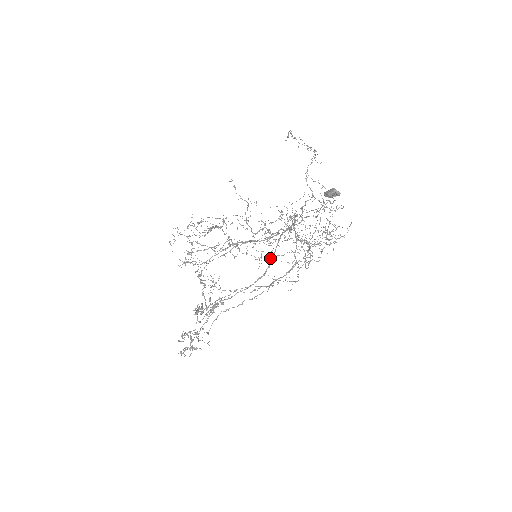
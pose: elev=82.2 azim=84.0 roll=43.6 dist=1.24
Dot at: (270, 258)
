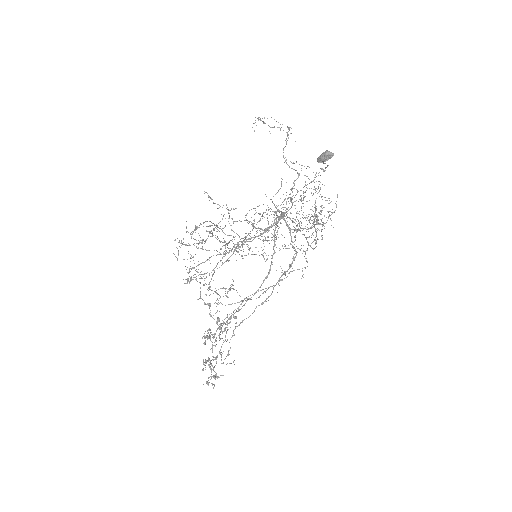
Dot at: (267, 258)
